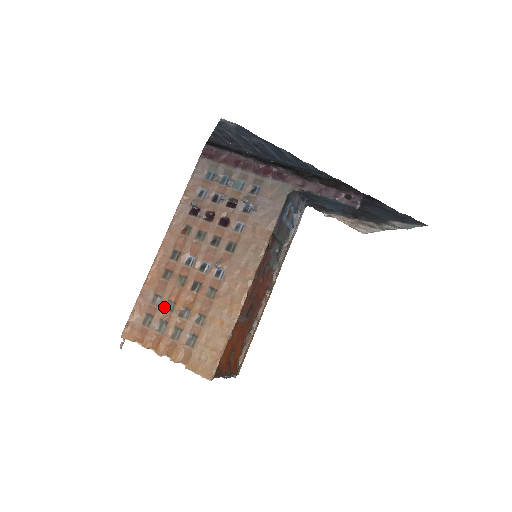
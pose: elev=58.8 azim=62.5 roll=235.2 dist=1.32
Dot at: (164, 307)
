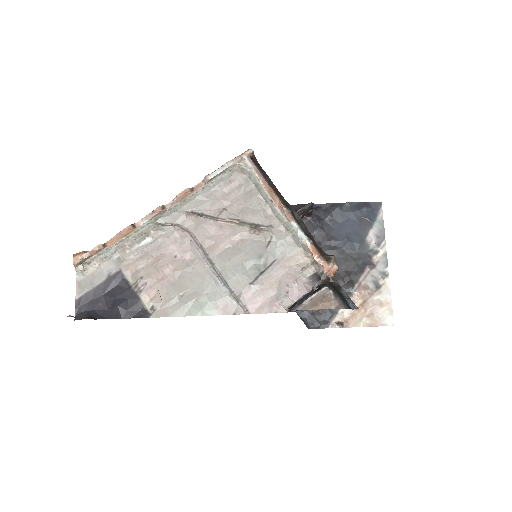
Dot at: occluded
